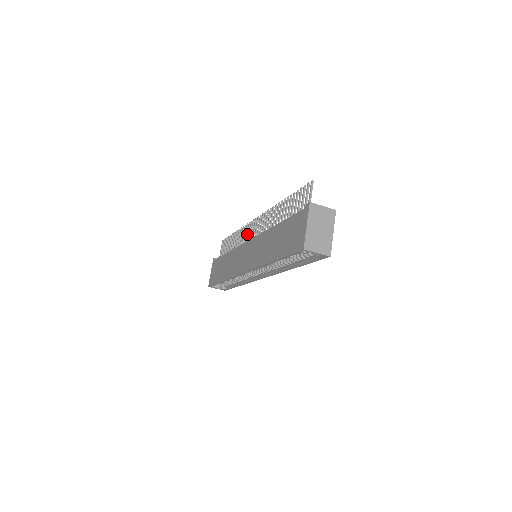
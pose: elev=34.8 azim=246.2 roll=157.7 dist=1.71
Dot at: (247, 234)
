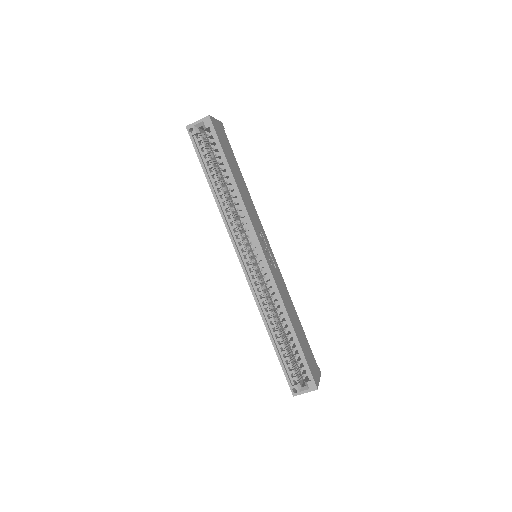
Dot at: occluded
